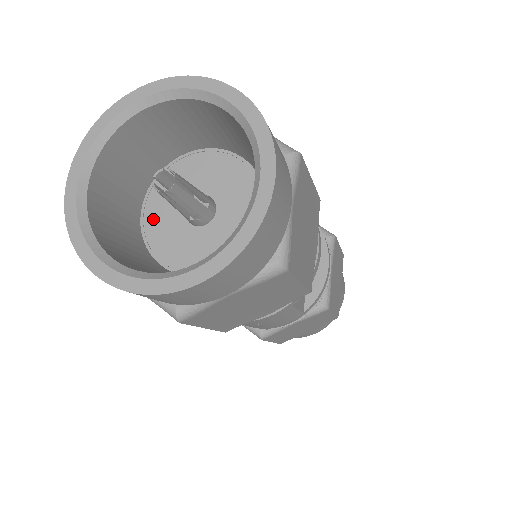
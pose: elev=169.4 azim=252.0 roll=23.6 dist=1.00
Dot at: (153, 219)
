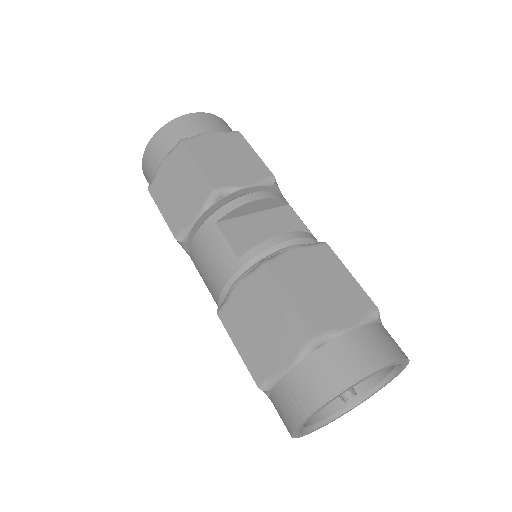
Dot at: occluded
